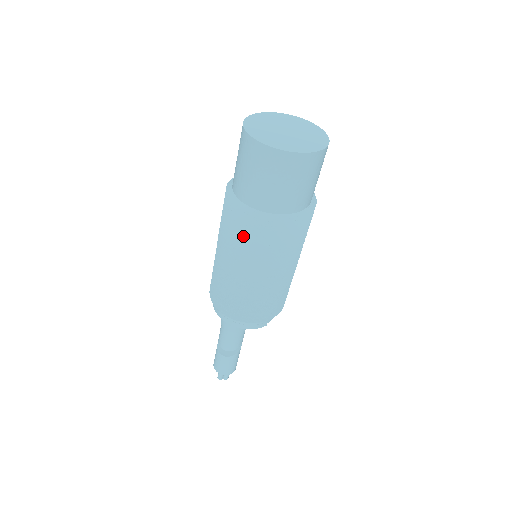
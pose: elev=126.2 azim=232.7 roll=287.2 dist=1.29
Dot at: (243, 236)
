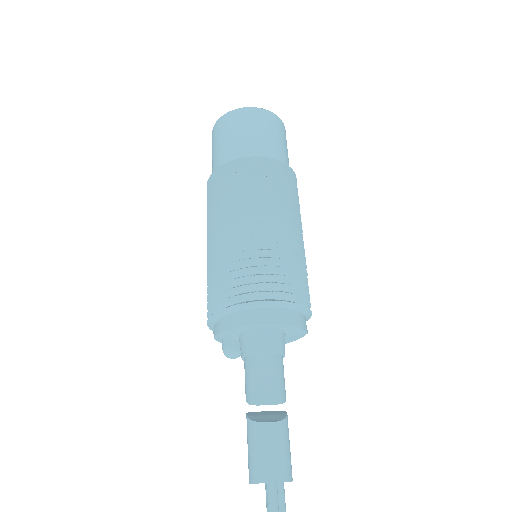
Dot at: (259, 183)
